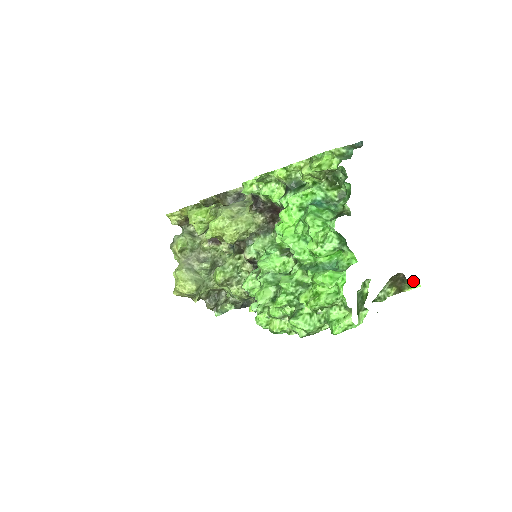
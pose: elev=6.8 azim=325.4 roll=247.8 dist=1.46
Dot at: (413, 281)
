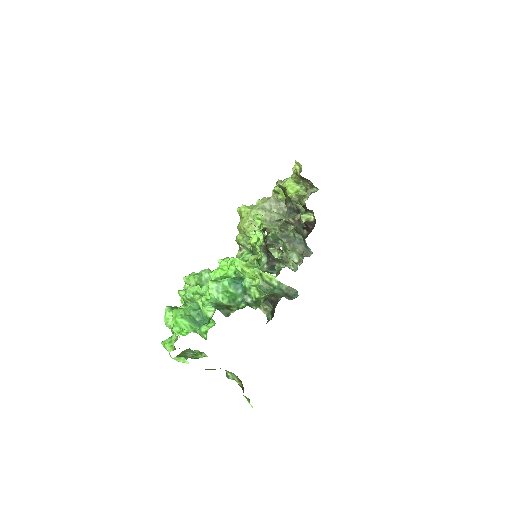
Dot at: (249, 399)
